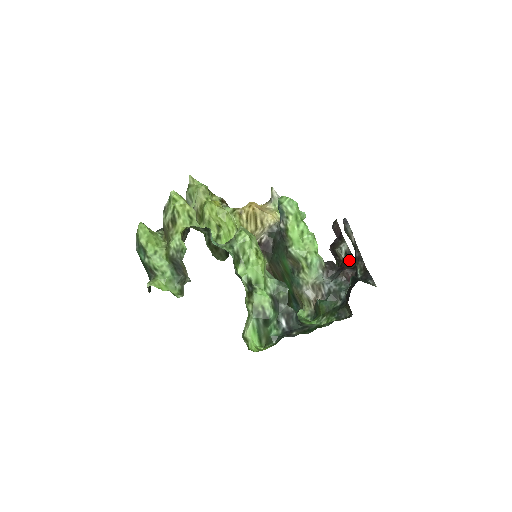
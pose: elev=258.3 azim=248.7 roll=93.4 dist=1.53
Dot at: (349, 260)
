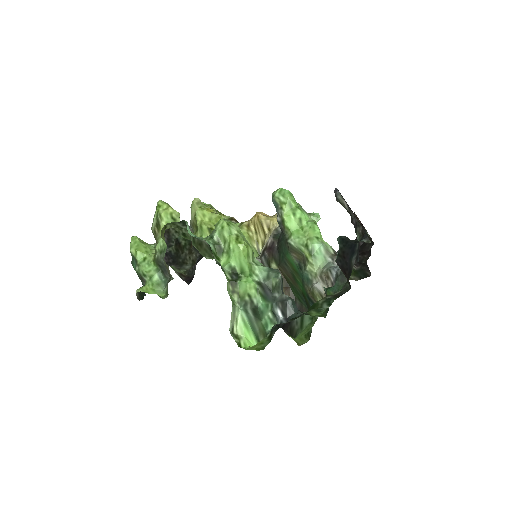
Dot at: occluded
